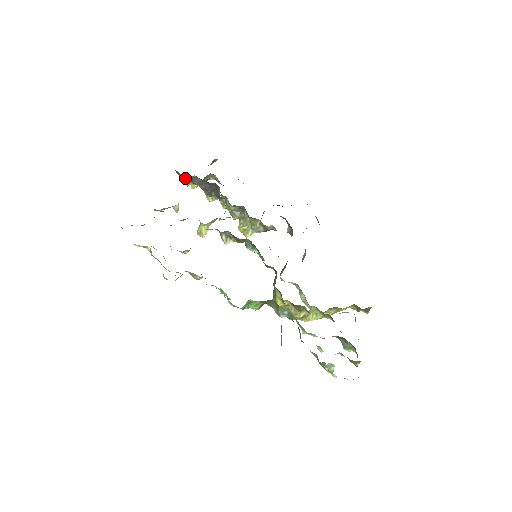
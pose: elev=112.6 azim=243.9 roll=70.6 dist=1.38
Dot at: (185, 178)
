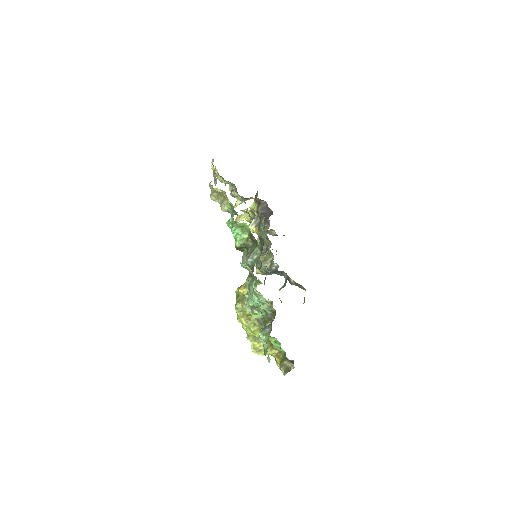
Dot at: (255, 205)
